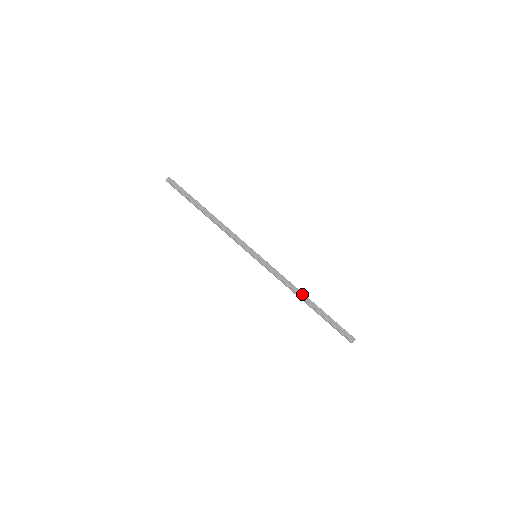
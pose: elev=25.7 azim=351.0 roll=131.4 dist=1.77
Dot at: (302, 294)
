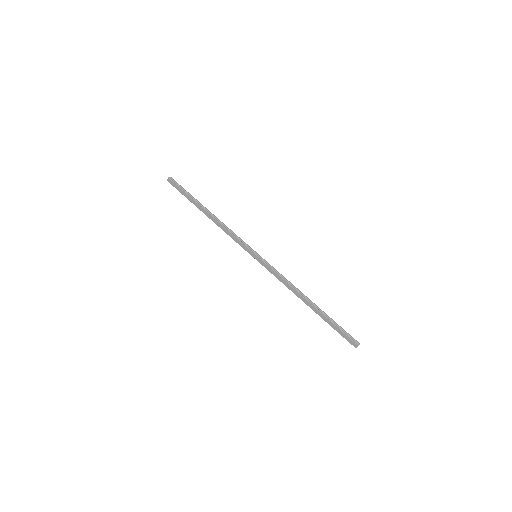
Dot at: (302, 297)
